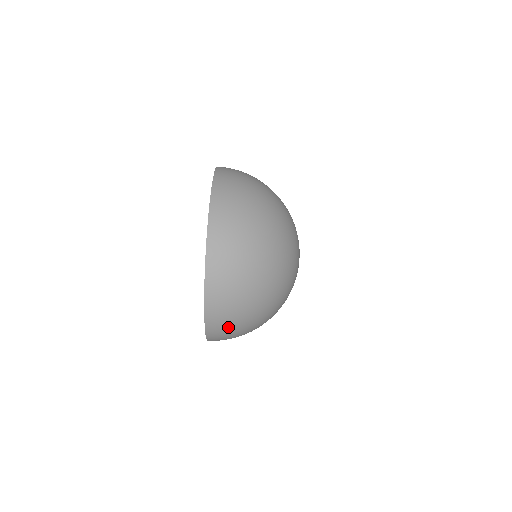
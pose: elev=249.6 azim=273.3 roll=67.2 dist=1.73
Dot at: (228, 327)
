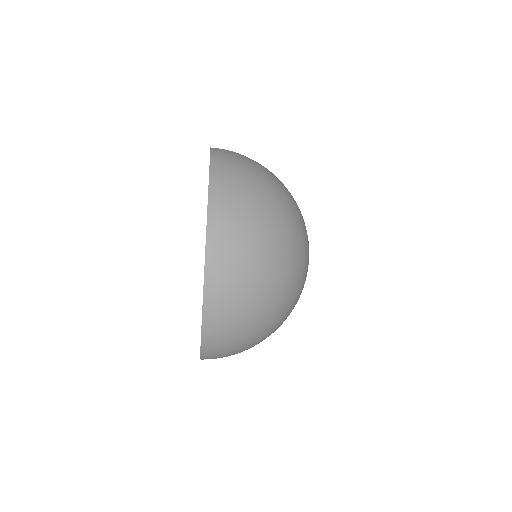
Dot at: occluded
